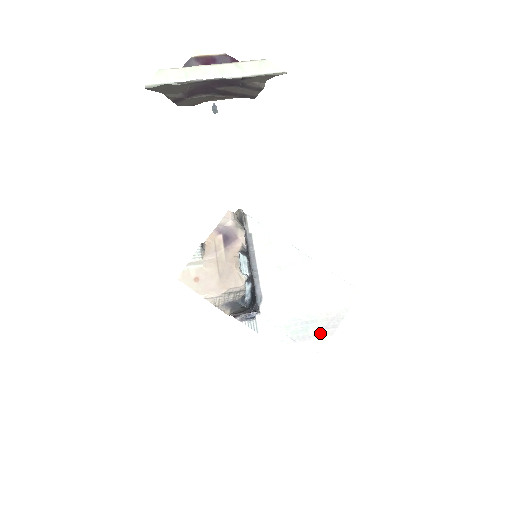
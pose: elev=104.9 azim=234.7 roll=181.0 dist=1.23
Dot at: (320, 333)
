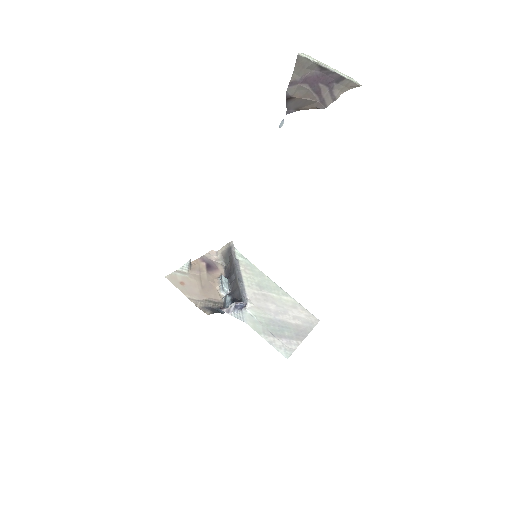
Dot at: (293, 337)
